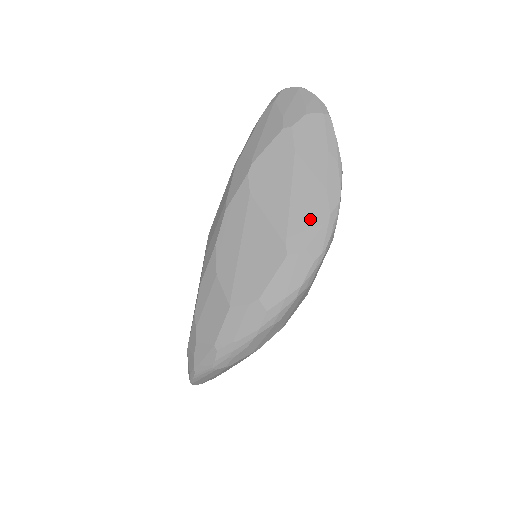
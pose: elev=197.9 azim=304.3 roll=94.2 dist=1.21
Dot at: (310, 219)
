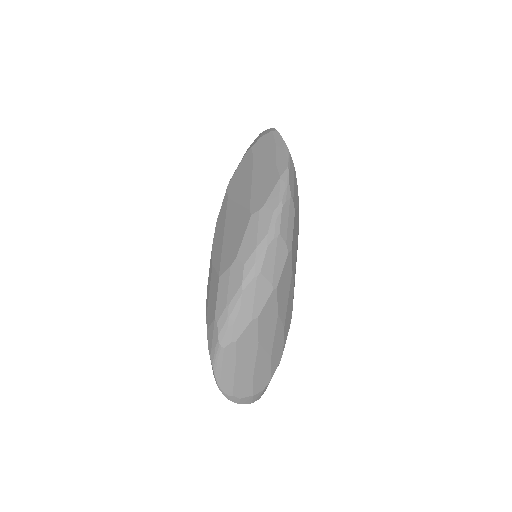
Dot at: (266, 187)
